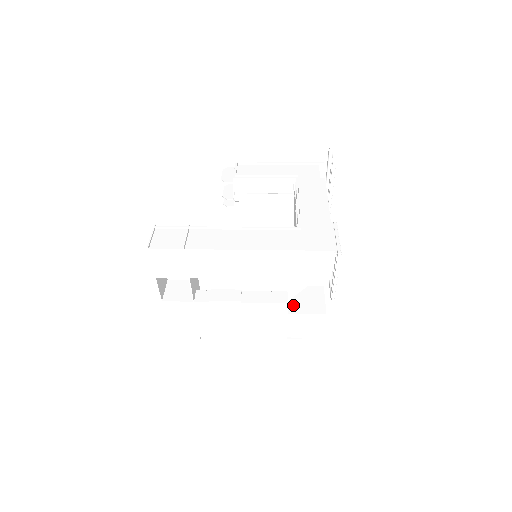
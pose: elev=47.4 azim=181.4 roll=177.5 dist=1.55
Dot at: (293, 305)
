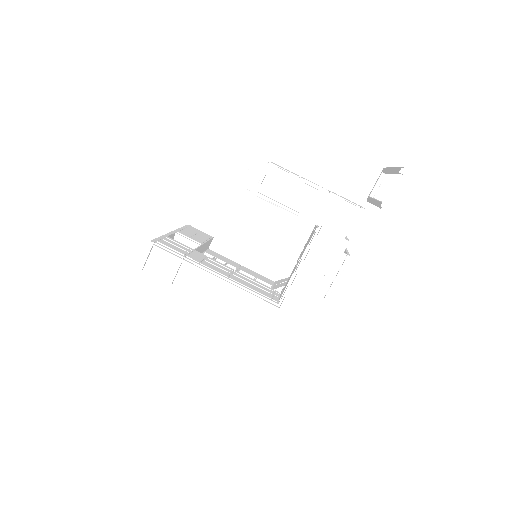
Dot at: occluded
